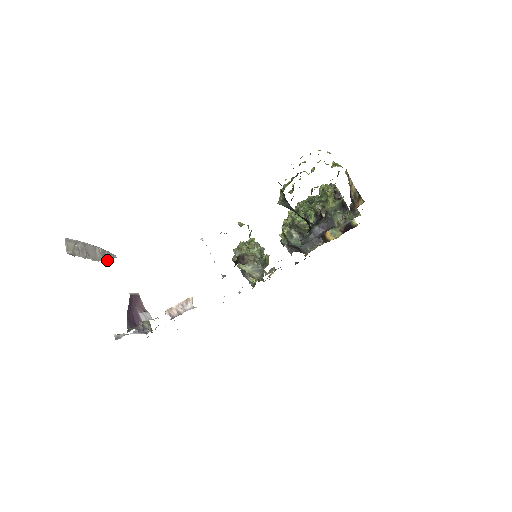
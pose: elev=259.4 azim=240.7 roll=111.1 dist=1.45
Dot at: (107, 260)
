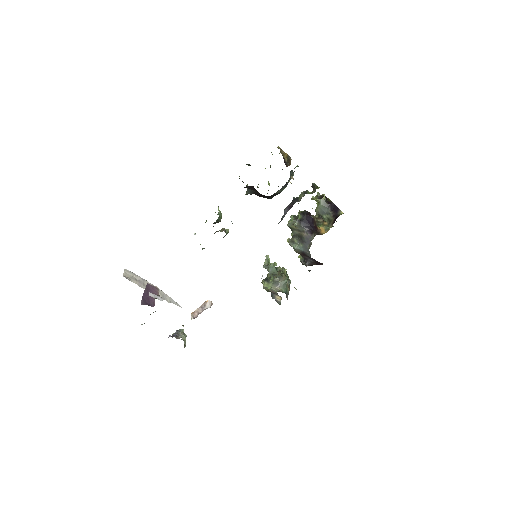
Dot at: (168, 302)
